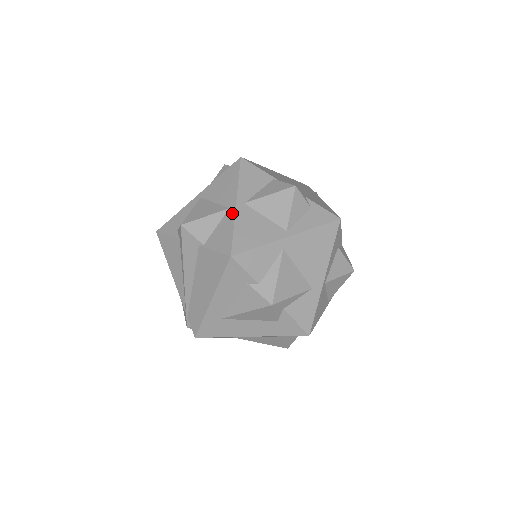
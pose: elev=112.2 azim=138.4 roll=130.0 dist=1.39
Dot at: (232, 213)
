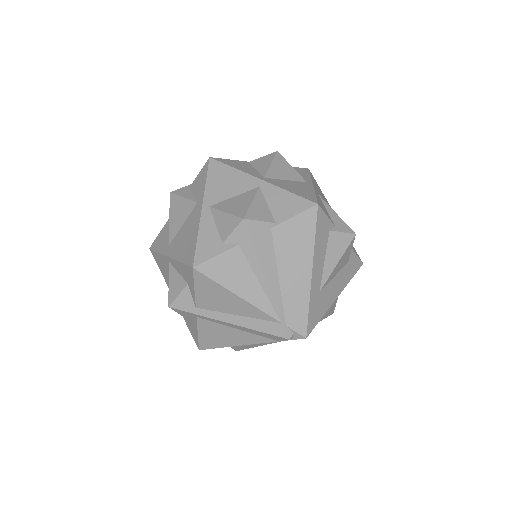
Dot at: (269, 186)
